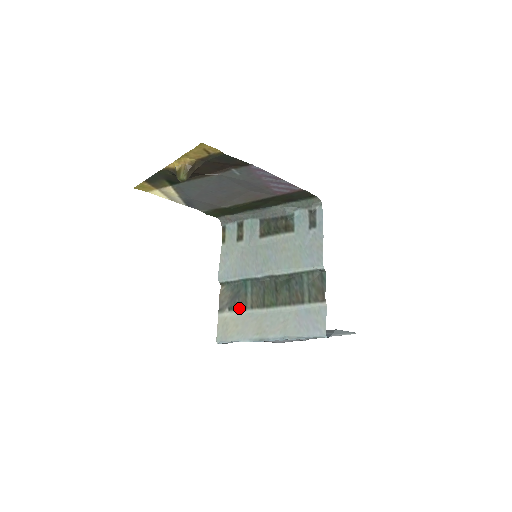
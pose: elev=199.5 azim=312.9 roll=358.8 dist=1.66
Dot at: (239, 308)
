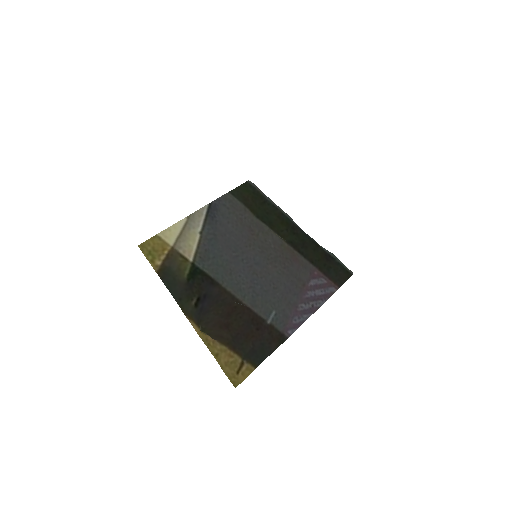
Dot at: occluded
